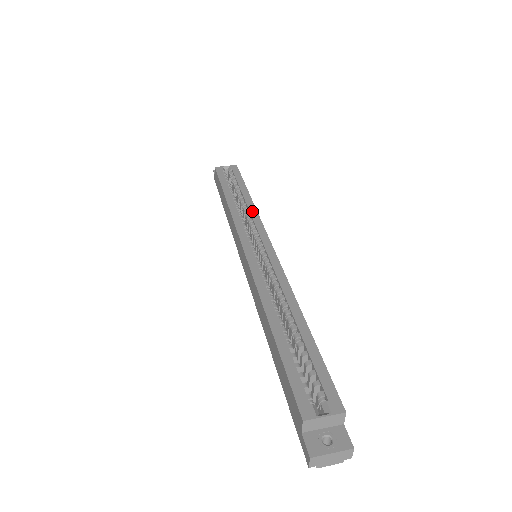
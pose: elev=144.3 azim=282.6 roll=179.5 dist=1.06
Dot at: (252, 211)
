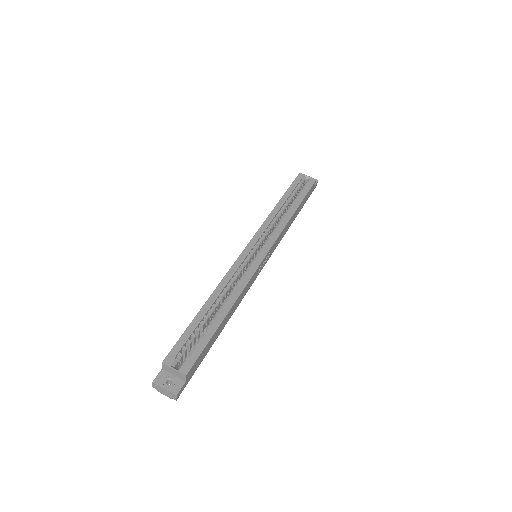
Dot at: (283, 223)
